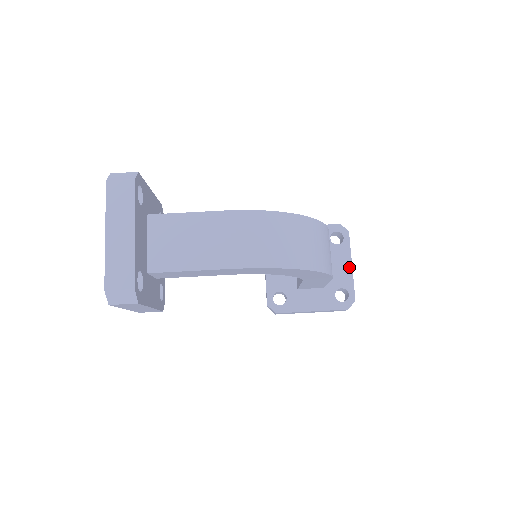
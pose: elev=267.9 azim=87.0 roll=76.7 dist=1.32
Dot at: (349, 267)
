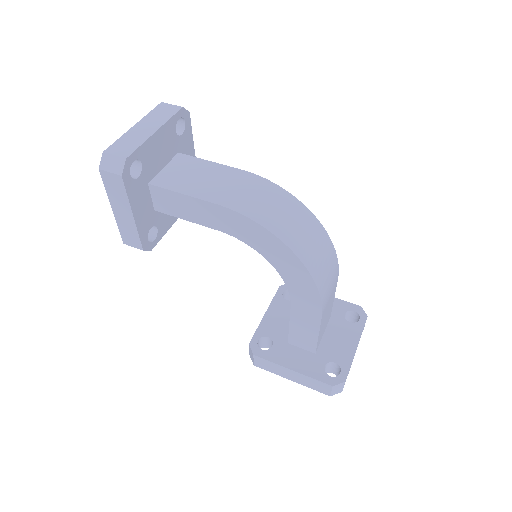
Dot at: (353, 347)
